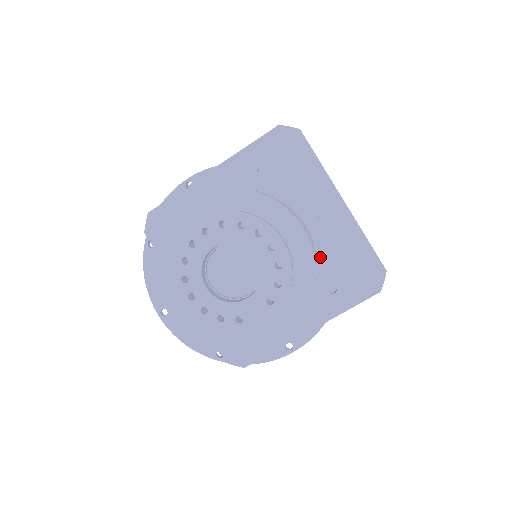
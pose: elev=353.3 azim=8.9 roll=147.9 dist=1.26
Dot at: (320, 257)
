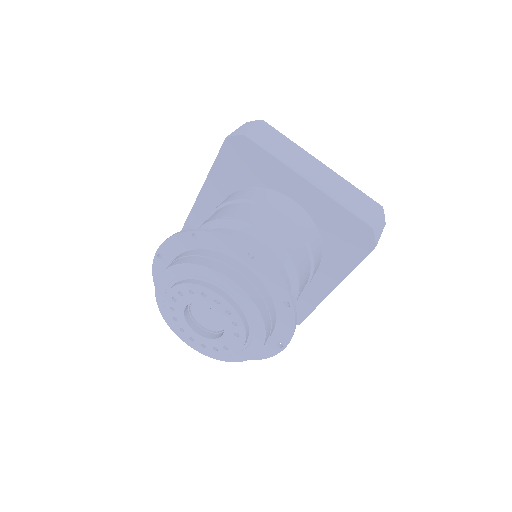
Dot at: (266, 284)
